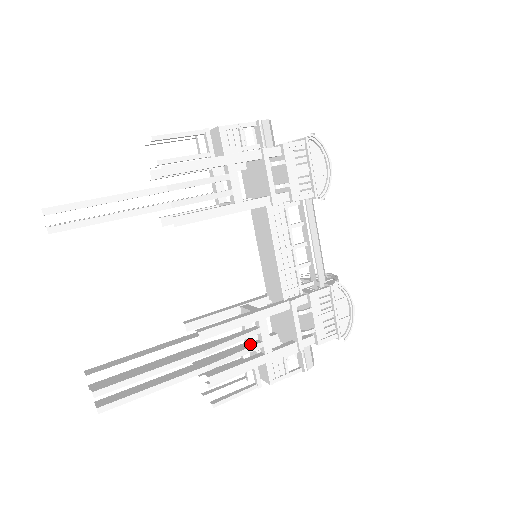
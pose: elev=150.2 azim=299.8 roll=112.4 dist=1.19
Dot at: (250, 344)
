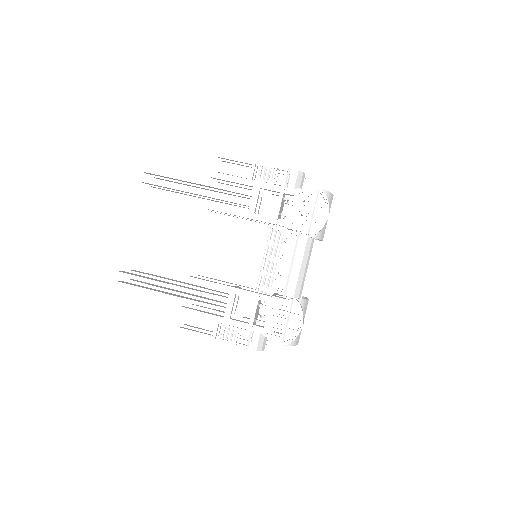
Dot at: (219, 305)
